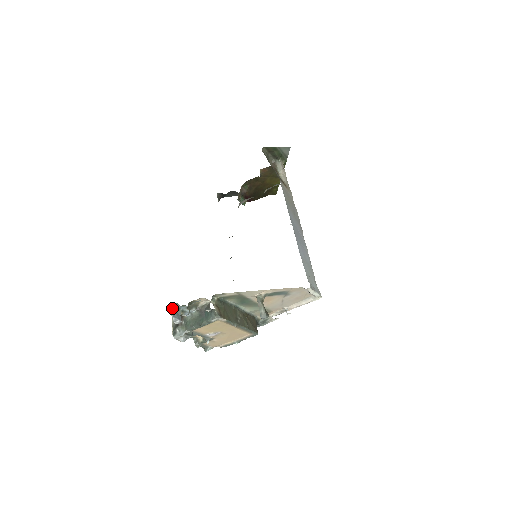
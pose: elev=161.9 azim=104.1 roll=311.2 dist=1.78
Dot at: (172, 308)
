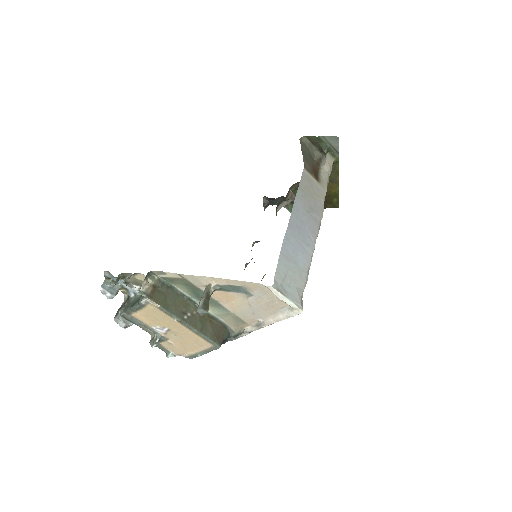
Dot at: (105, 277)
